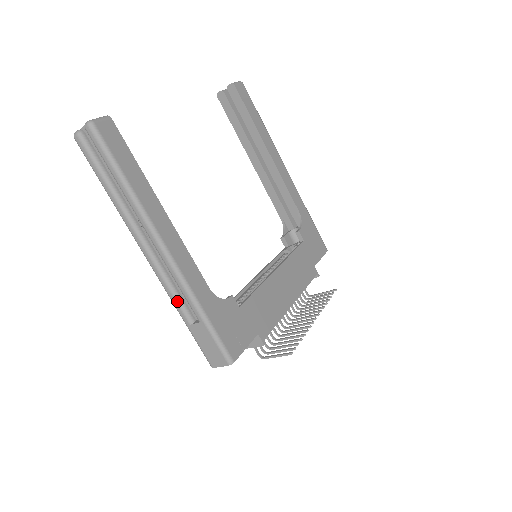
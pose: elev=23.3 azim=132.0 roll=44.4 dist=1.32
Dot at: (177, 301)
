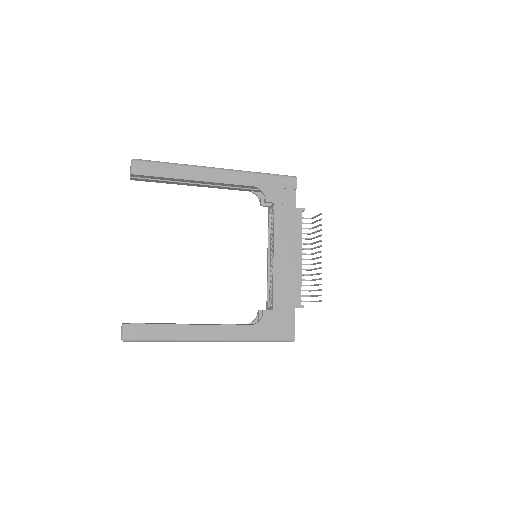
Dot at: occluded
